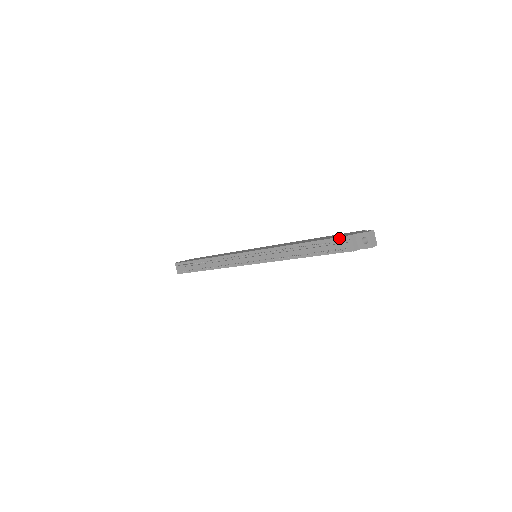
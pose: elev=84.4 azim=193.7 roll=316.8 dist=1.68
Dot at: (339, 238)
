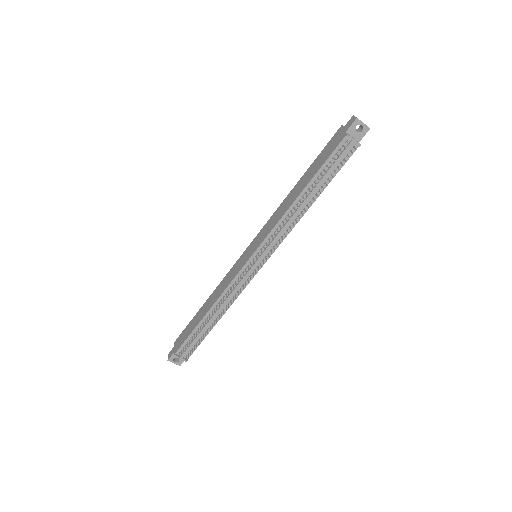
Dot at: (336, 149)
